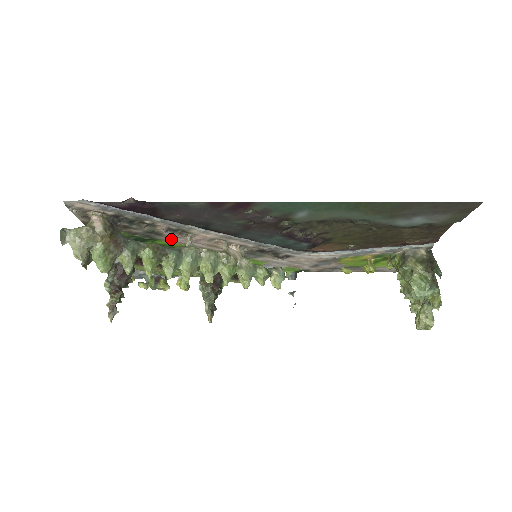
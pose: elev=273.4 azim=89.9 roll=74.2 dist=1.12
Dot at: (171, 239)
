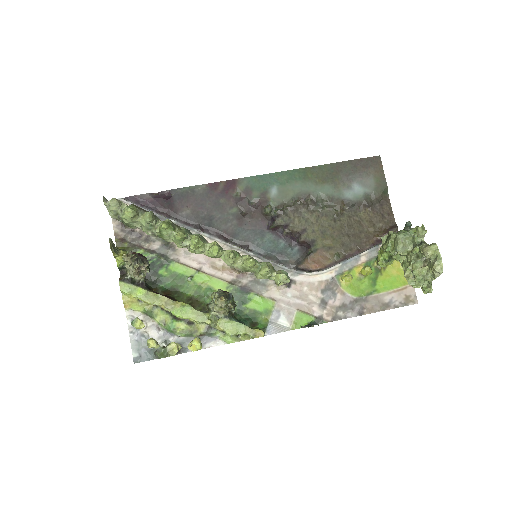
Dot at: (183, 259)
